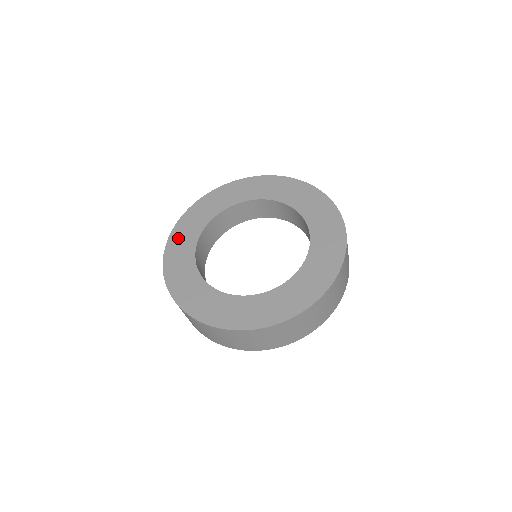
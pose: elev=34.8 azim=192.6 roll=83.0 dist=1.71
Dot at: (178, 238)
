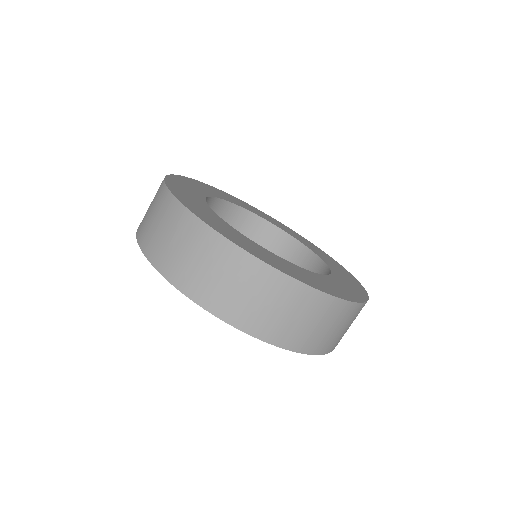
Dot at: (219, 191)
